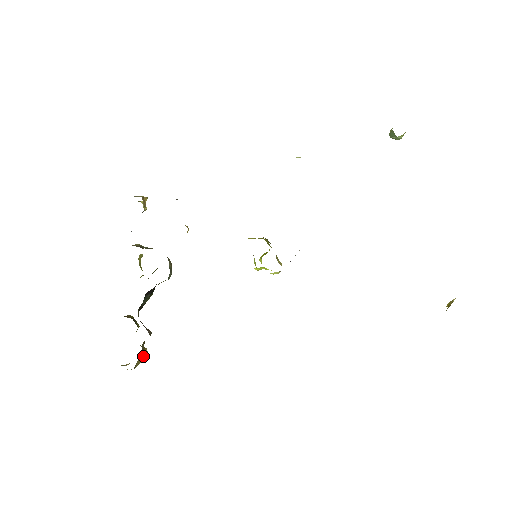
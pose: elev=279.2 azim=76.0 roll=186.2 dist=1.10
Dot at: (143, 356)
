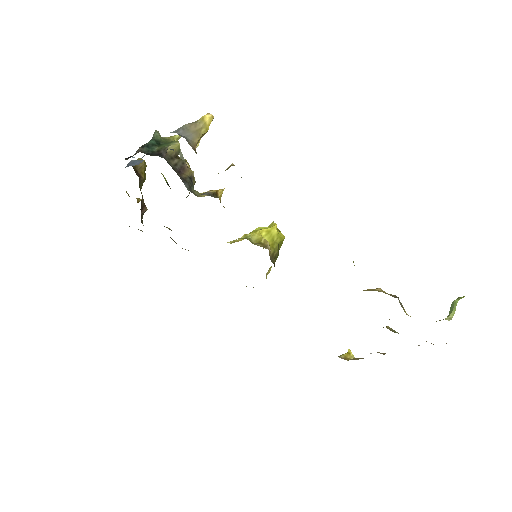
Dot at: occluded
